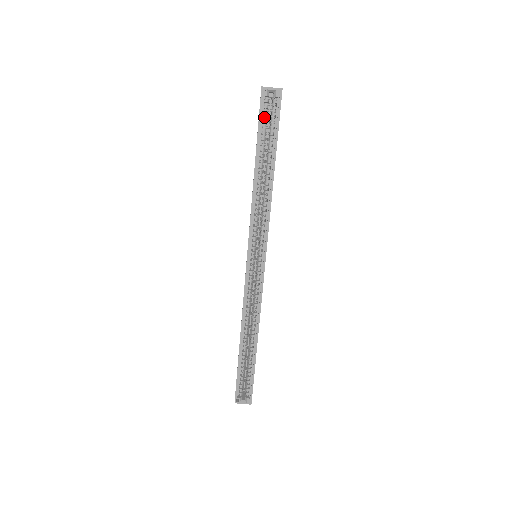
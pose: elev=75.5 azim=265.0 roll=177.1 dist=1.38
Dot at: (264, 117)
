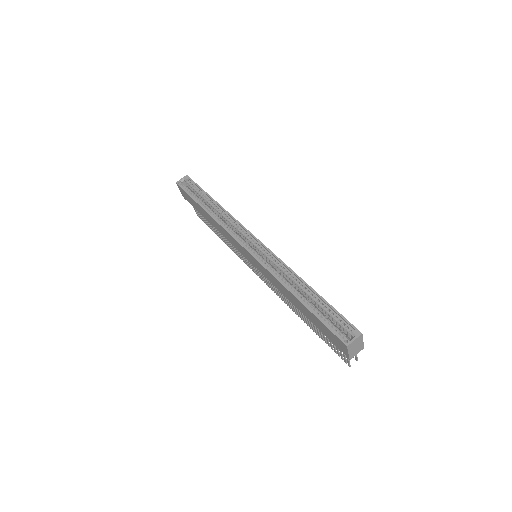
Dot at: occluded
